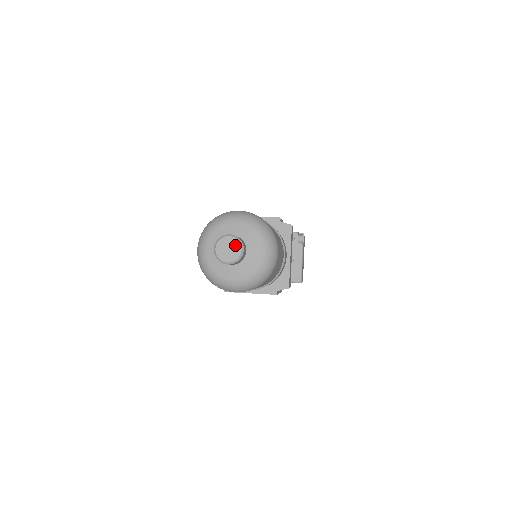
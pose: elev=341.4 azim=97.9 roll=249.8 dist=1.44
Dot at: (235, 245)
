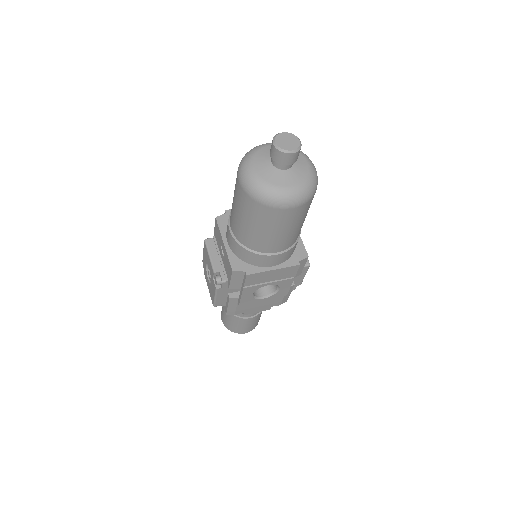
Dot at: (292, 138)
